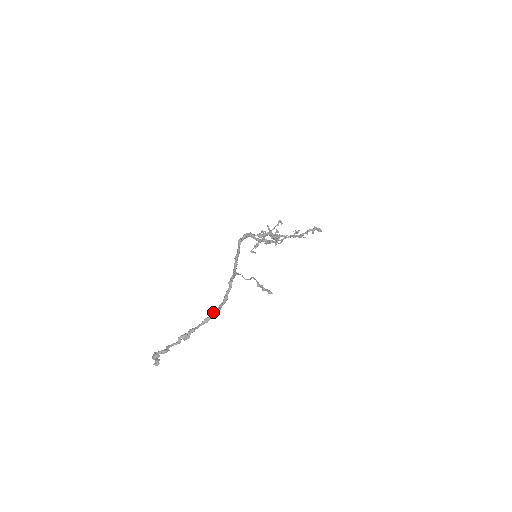
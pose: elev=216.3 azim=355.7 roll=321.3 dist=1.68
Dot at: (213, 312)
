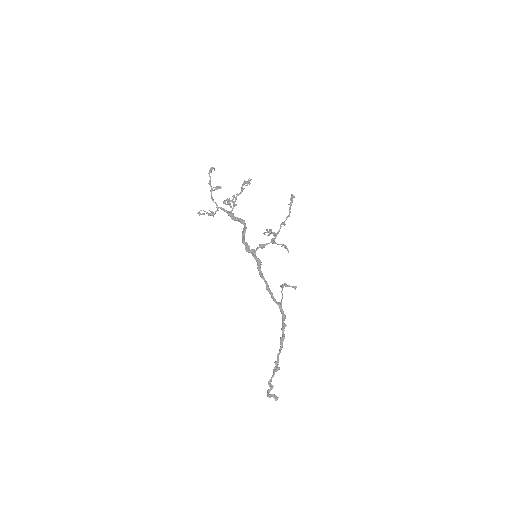
Dot at: (282, 341)
